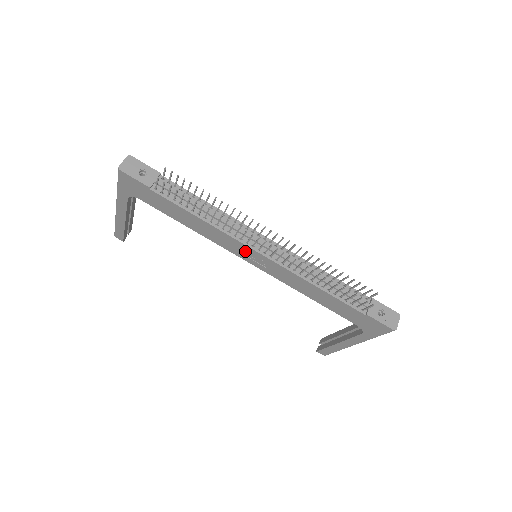
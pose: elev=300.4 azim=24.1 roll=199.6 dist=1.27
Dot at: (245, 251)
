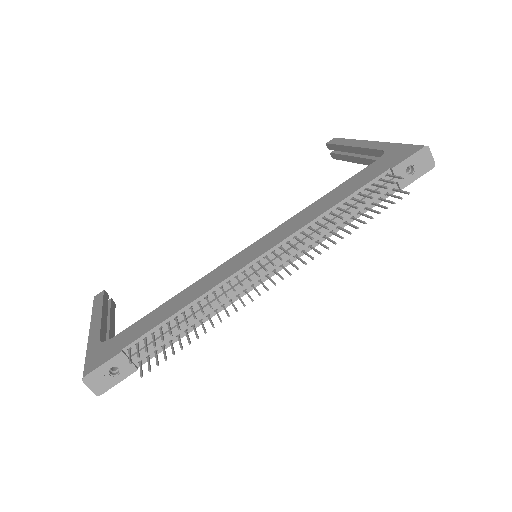
Dot at: occluded
